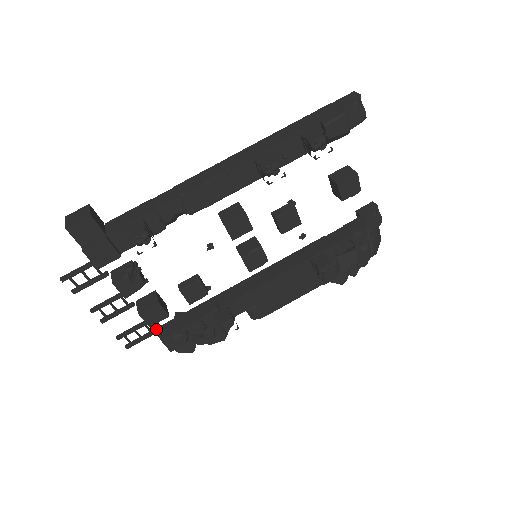
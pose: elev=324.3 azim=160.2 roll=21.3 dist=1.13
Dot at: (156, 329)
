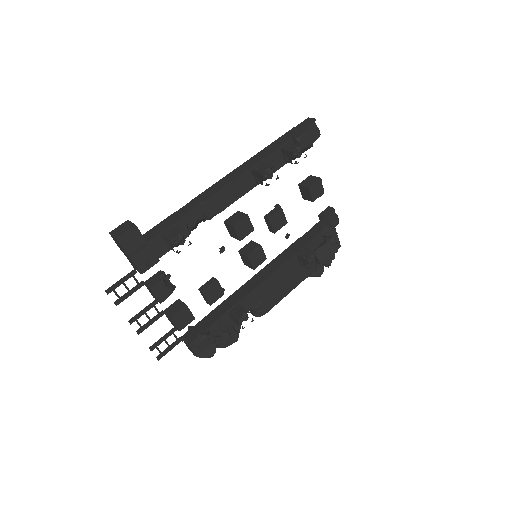
Dot at: (182, 336)
